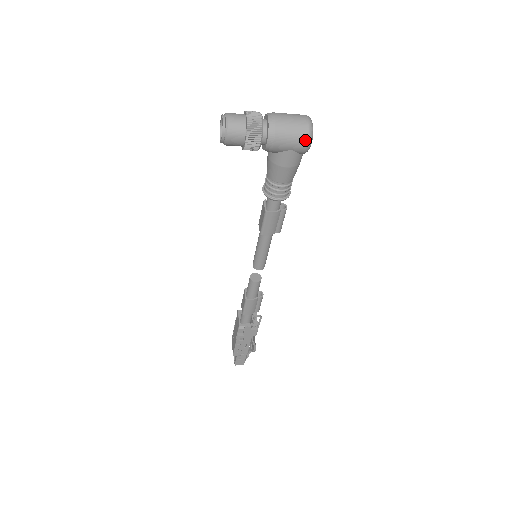
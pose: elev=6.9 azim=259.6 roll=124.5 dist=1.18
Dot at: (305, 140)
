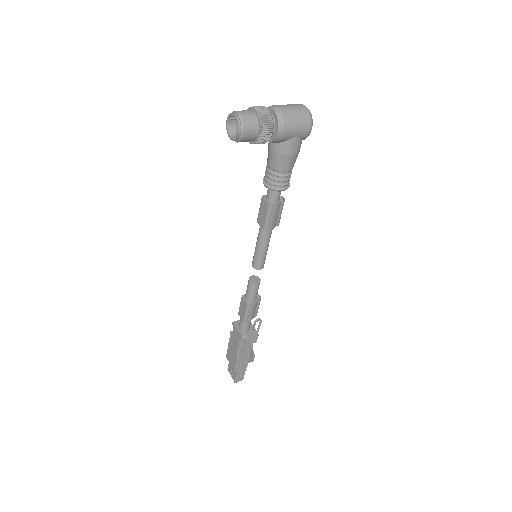
Dot at: (308, 125)
